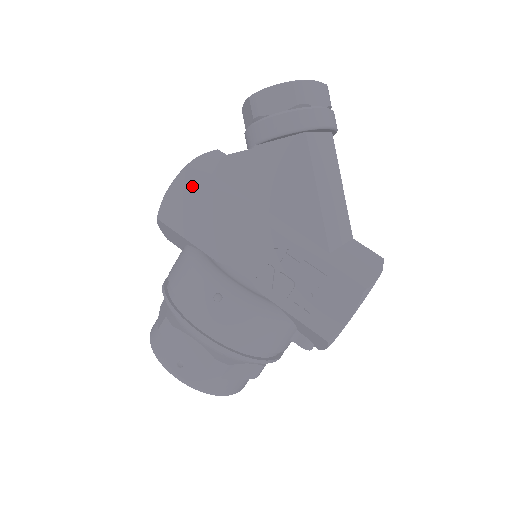
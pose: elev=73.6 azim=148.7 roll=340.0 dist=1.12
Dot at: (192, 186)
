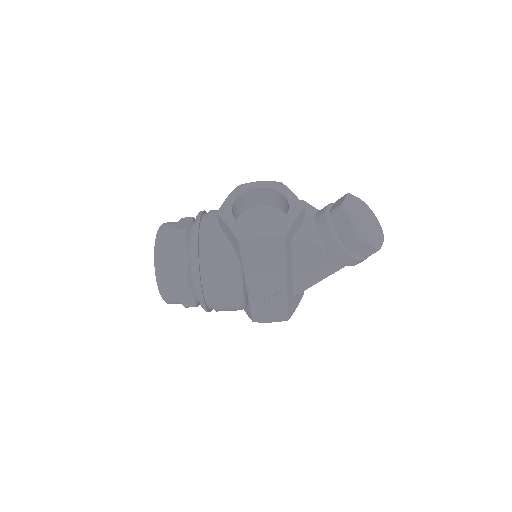
Dot at: (277, 247)
